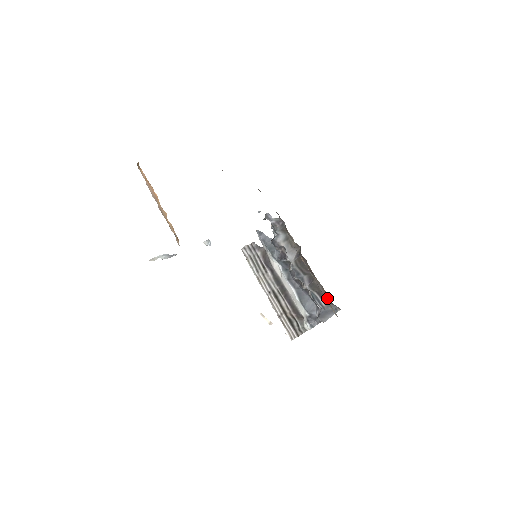
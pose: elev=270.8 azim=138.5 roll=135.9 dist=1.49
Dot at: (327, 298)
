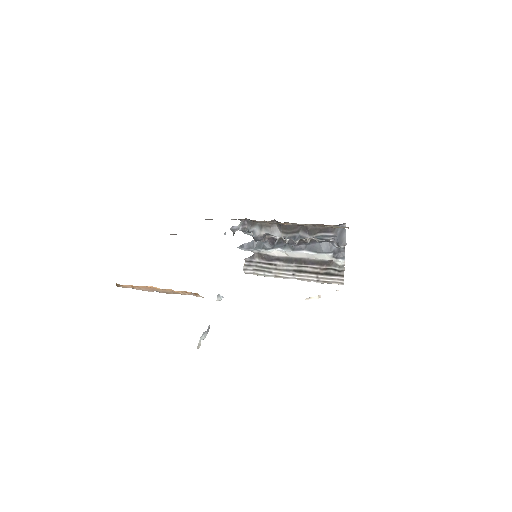
Dot at: (329, 227)
